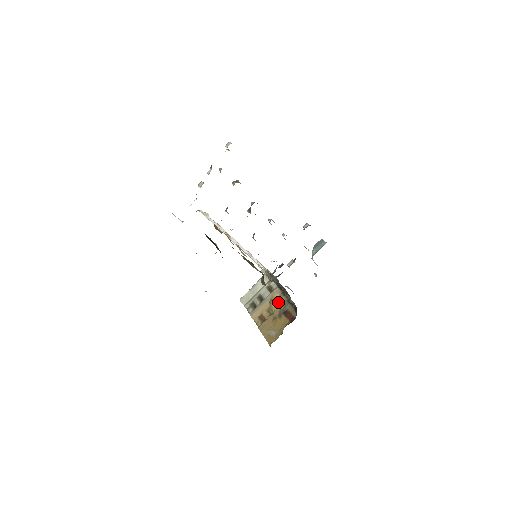
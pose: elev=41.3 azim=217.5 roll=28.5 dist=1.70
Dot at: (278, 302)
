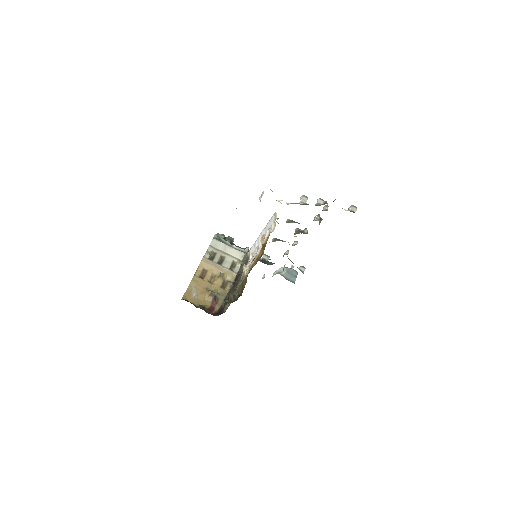
Dot at: (223, 283)
